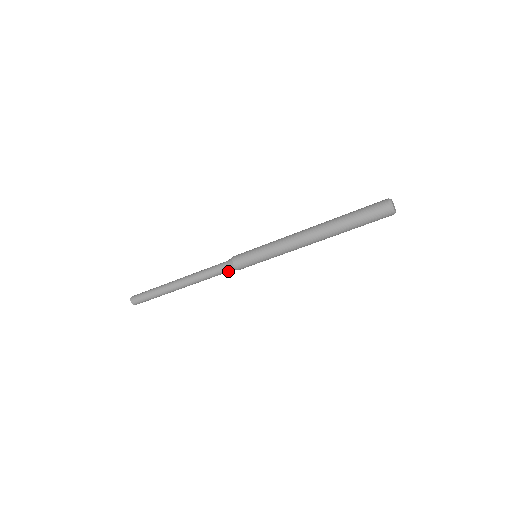
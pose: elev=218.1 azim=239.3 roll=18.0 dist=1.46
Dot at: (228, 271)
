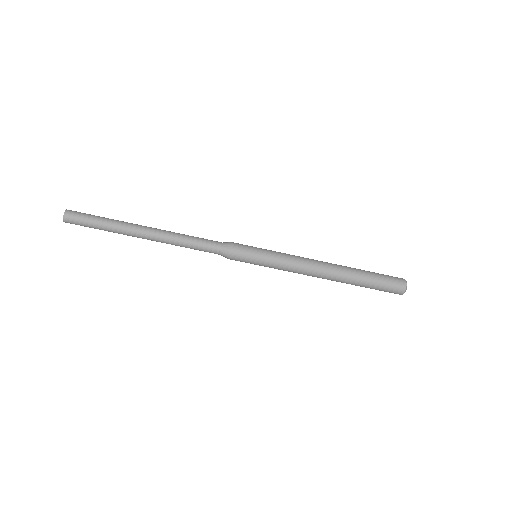
Dot at: (216, 253)
